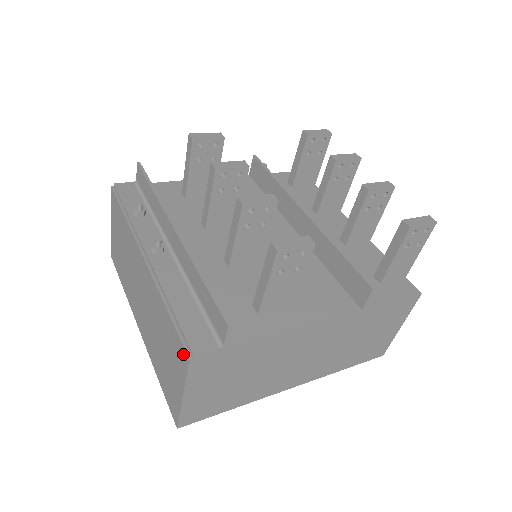
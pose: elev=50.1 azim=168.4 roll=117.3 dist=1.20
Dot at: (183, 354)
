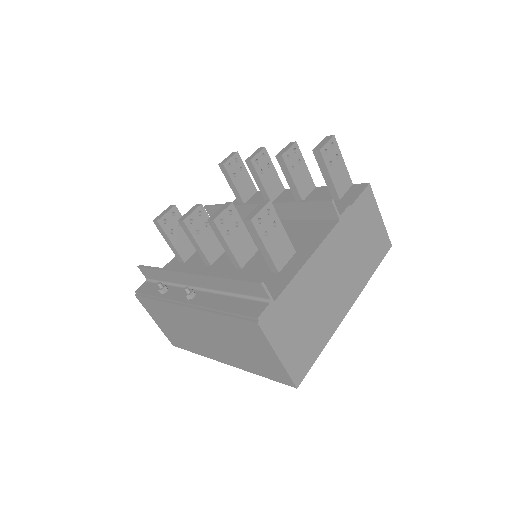
Dot at: (253, 326)
